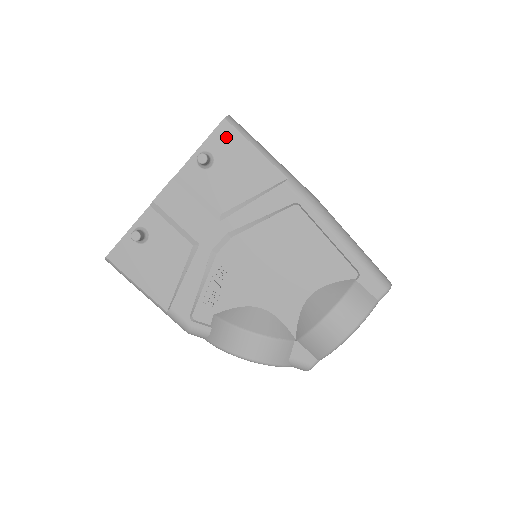
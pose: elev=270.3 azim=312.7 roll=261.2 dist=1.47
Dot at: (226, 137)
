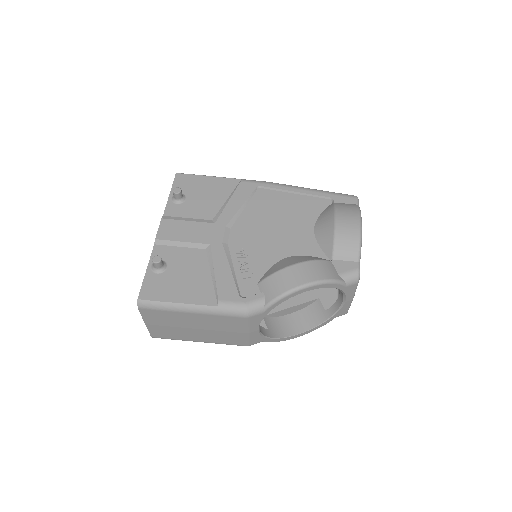
Dot at: (184, 181)
